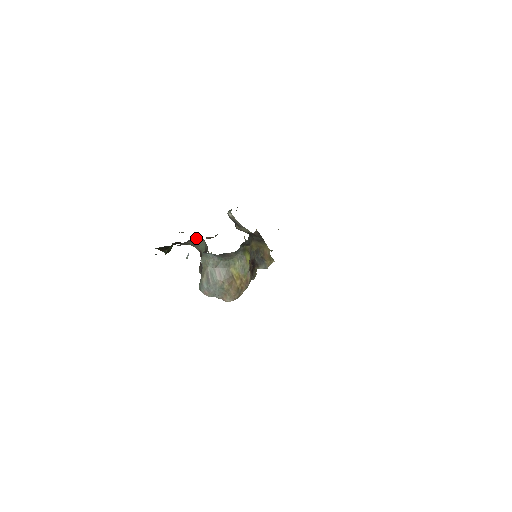
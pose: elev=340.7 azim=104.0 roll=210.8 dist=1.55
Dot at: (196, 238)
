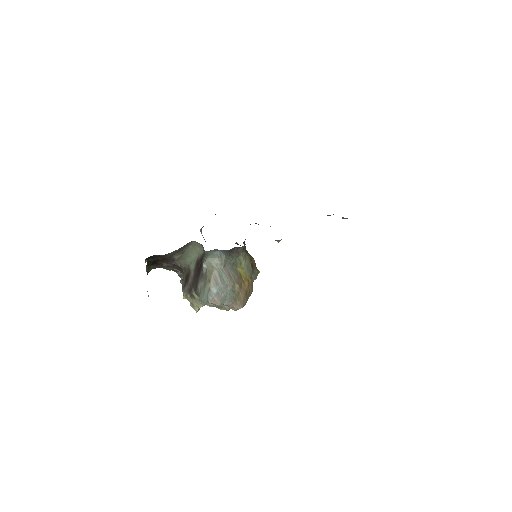
Dot at: (188, 245)
